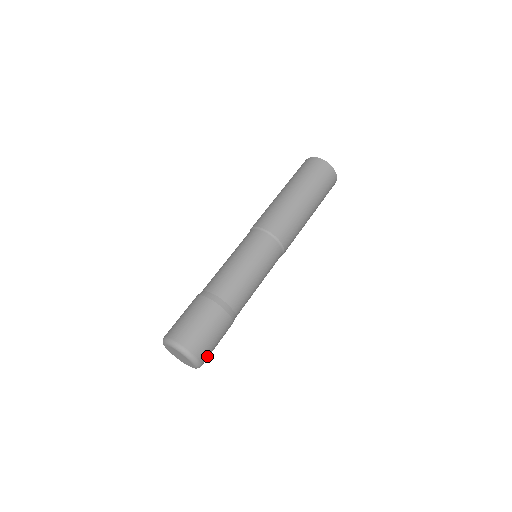
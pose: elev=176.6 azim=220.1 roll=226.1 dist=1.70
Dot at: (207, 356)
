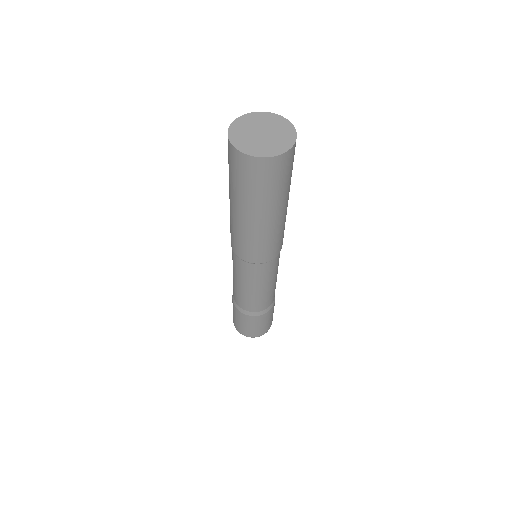
Dot at: occluded
